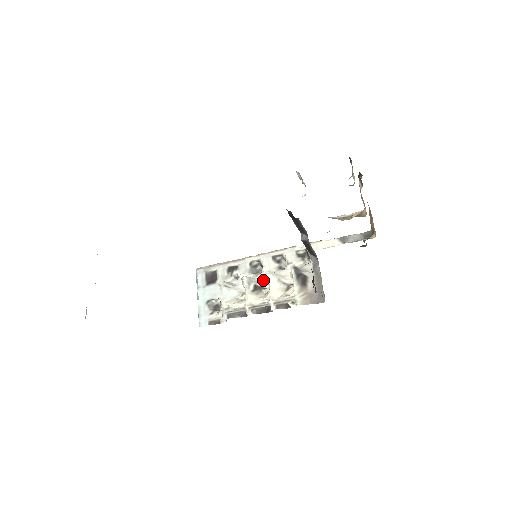
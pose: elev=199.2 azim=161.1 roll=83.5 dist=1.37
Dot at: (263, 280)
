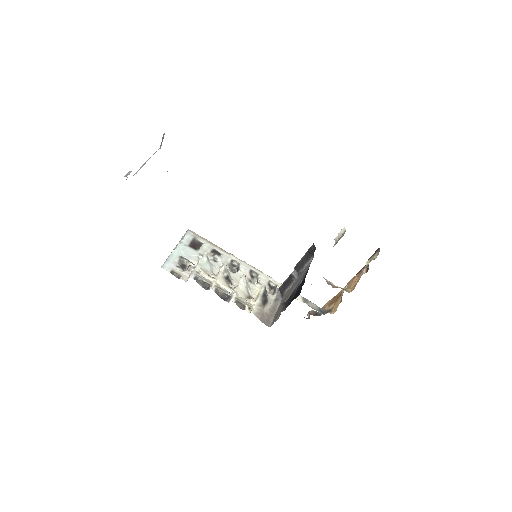
Dot at: (234, 278)
